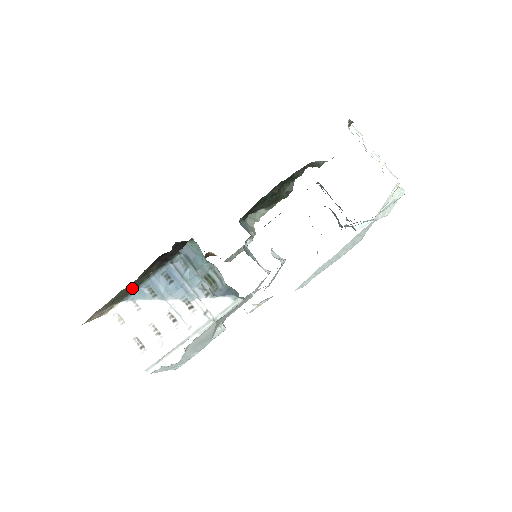
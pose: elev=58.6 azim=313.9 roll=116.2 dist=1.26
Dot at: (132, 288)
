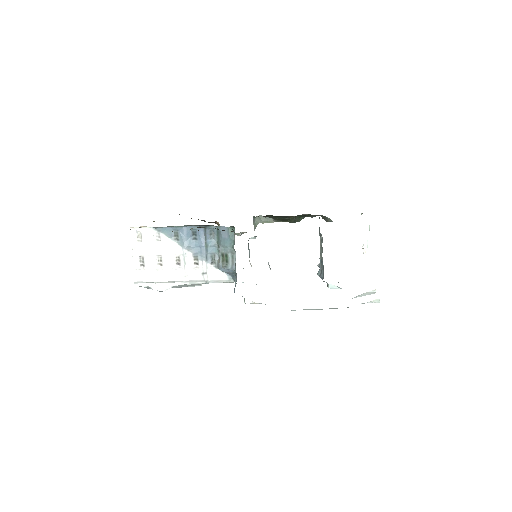
Dot at: occluded
